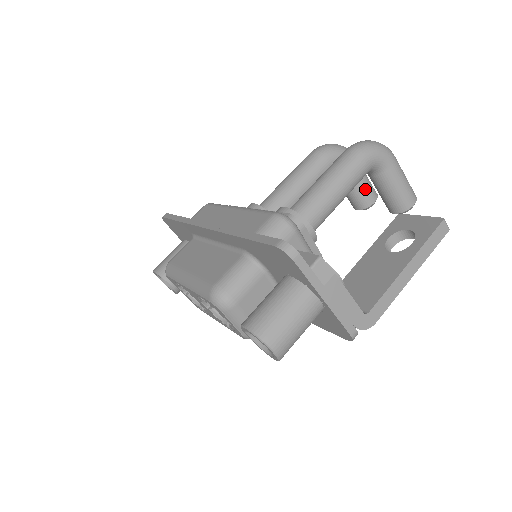
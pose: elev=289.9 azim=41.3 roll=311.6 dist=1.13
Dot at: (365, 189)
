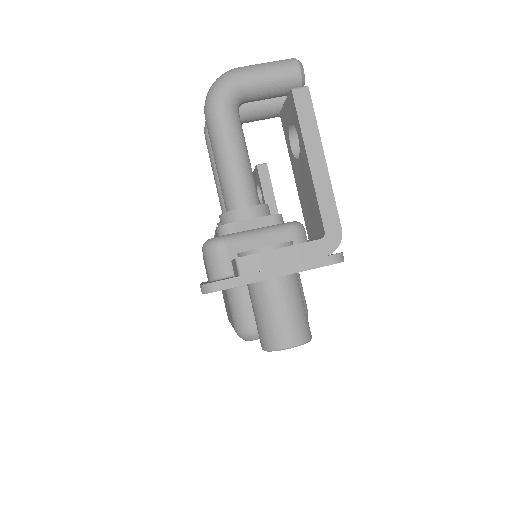
Dot at: (269, 100)
